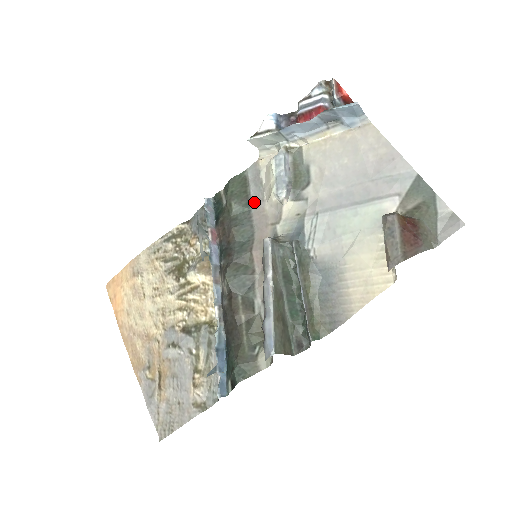
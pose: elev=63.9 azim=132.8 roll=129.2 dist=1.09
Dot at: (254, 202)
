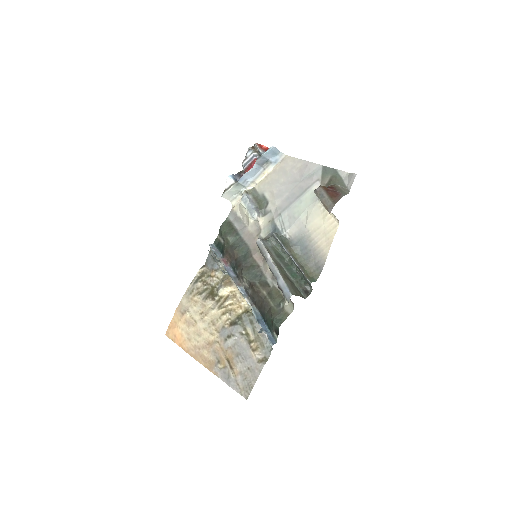
Dot at: (241, 231)
